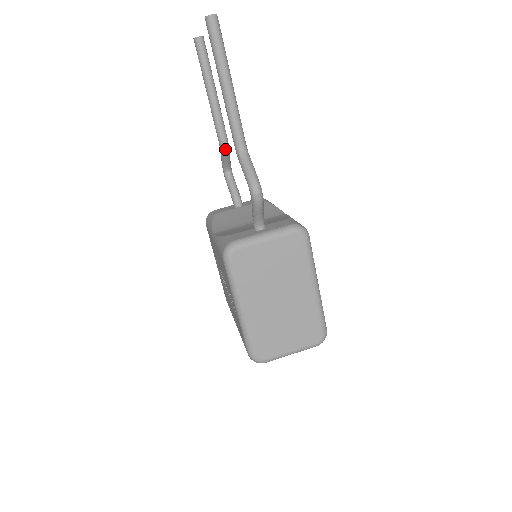
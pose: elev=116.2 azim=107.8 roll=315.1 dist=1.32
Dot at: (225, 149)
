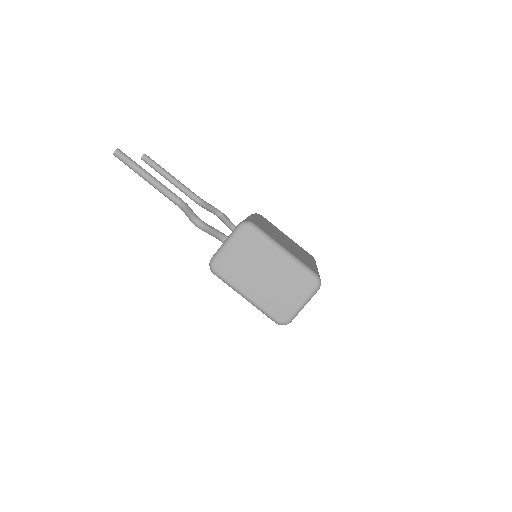
Dot at: (202, 204)
